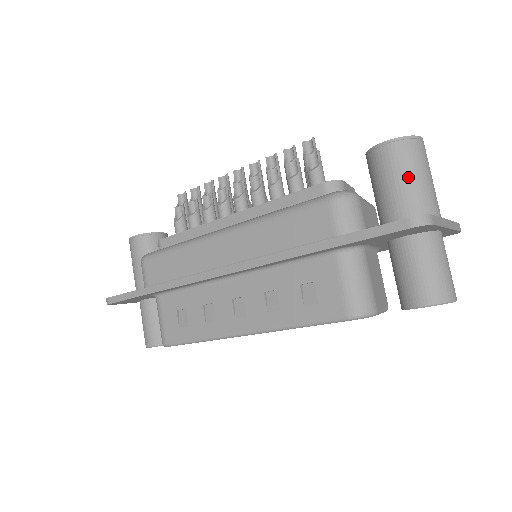
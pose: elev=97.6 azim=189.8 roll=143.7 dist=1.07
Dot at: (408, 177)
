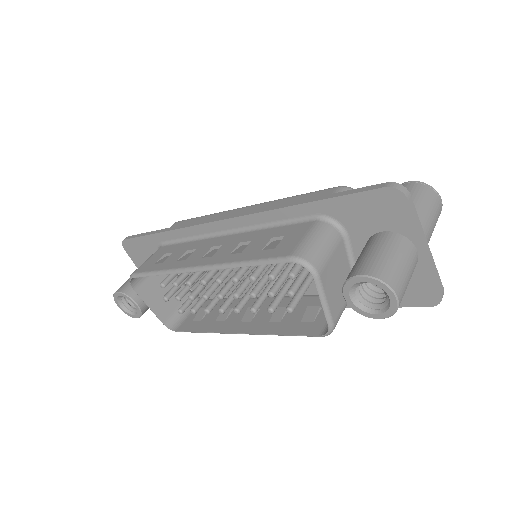
Dot at: occluded
